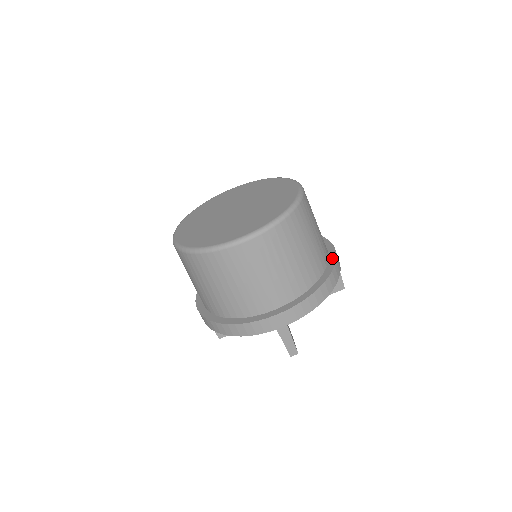
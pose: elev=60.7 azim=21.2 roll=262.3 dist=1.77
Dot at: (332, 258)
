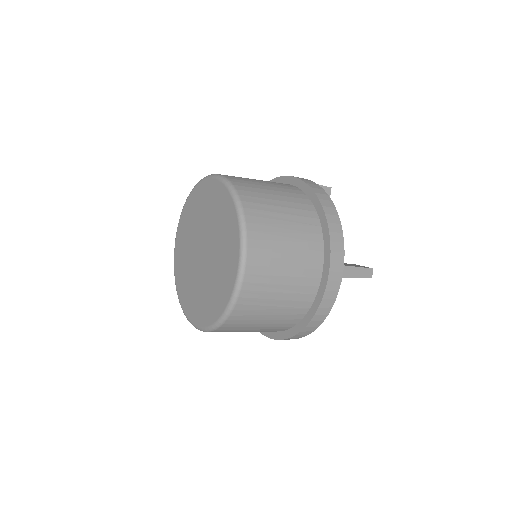
Dot at: (318, 299)
